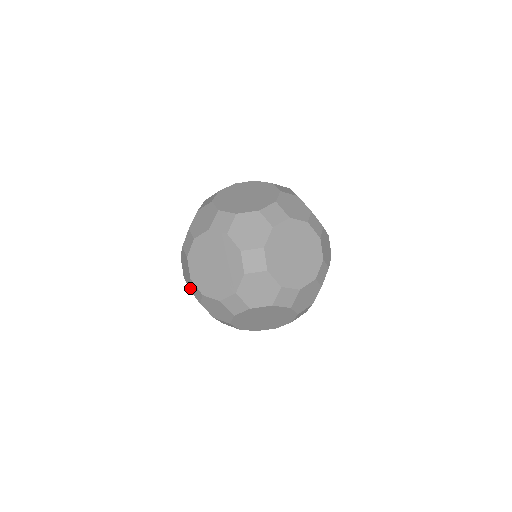
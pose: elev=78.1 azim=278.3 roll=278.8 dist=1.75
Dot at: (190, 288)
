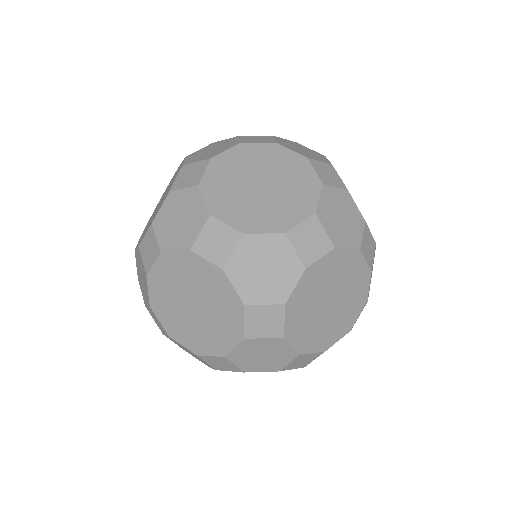
Dot at: occluded
